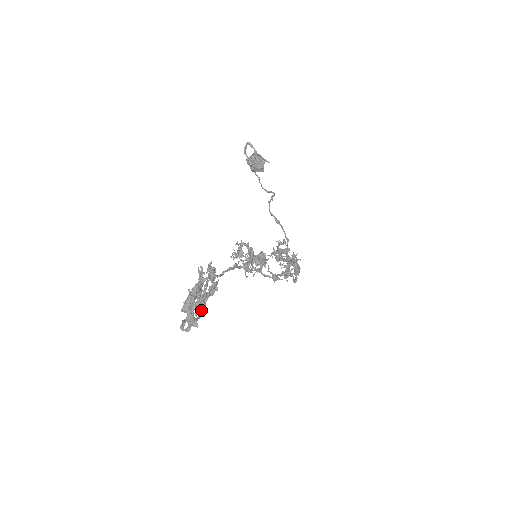
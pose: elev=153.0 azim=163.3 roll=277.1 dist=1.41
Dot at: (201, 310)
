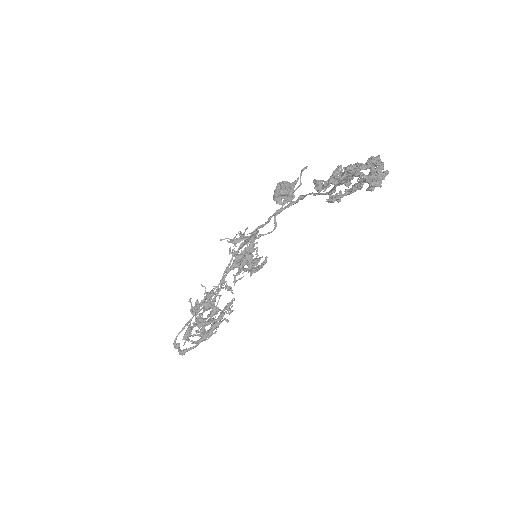
Dot at: (381, 179)
